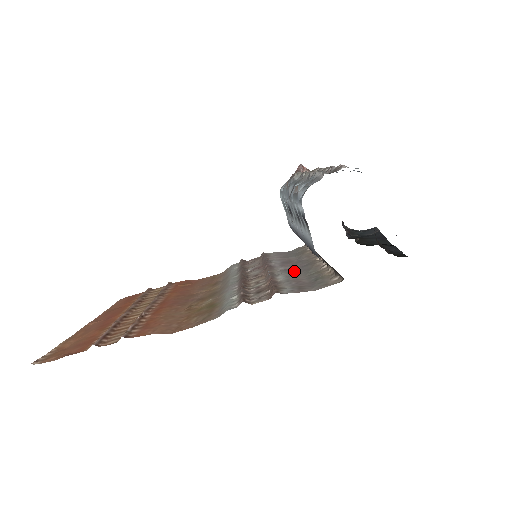
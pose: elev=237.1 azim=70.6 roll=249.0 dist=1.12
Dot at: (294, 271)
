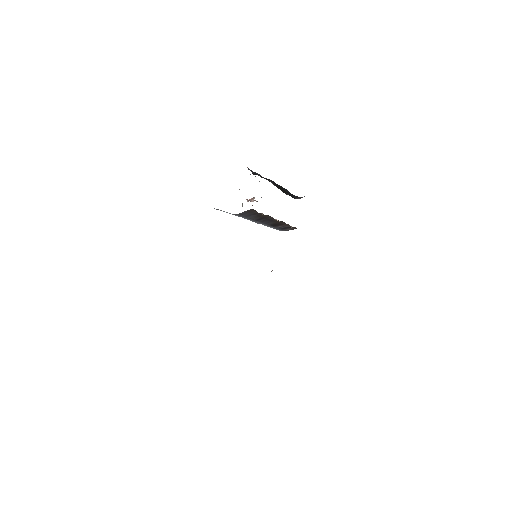
Dot at: occluded
